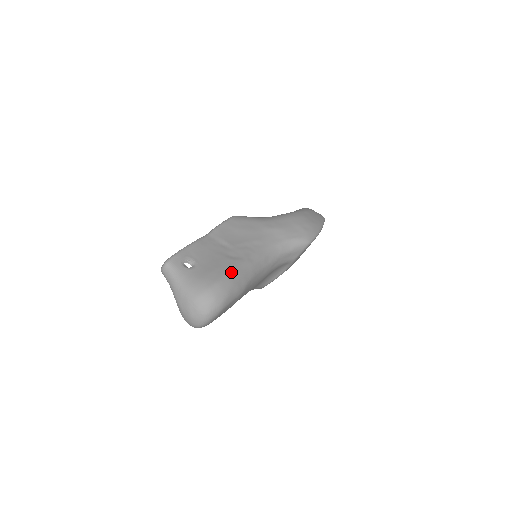
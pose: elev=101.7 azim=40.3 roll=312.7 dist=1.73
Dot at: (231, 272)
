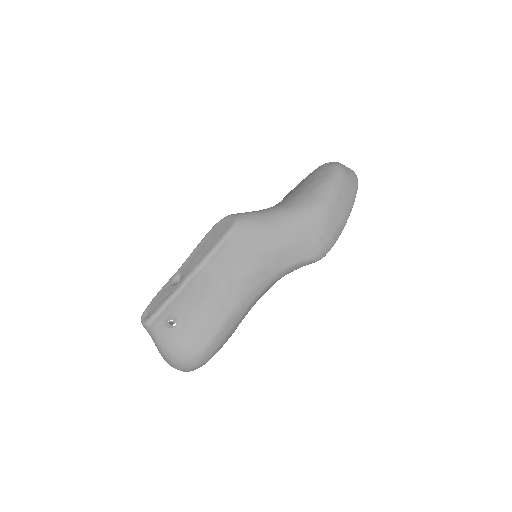
Dot at: (219, 333)
